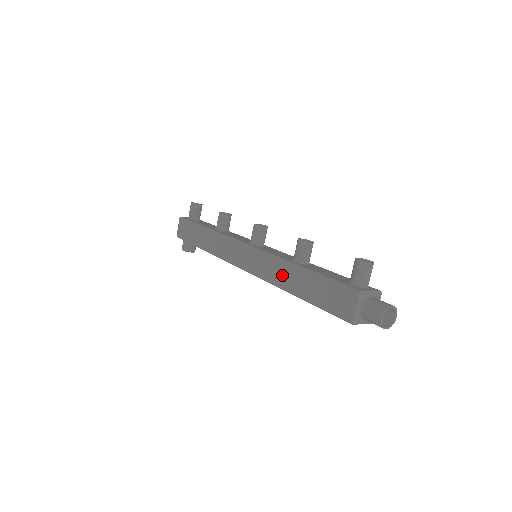
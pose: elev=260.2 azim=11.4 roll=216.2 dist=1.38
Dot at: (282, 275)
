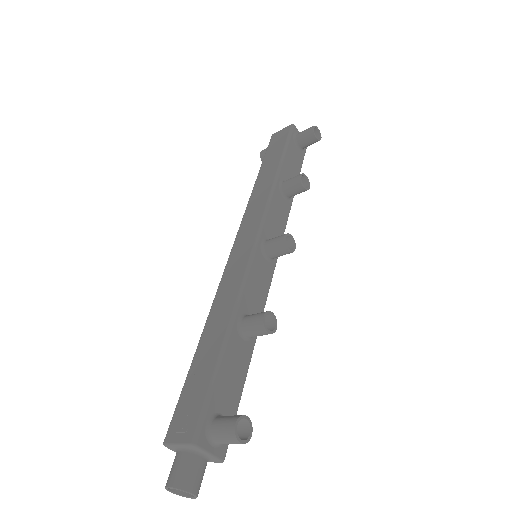
Dot at: (220, 312)
